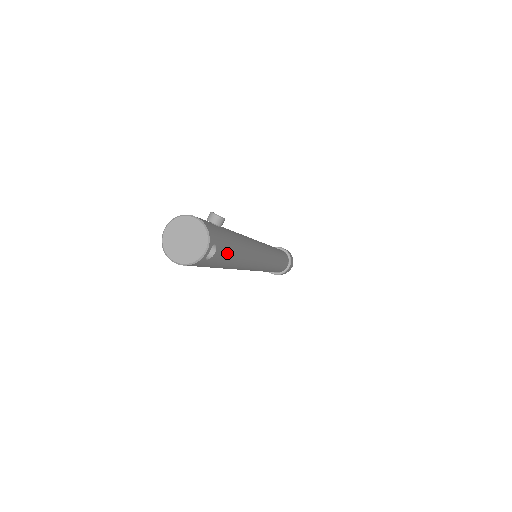
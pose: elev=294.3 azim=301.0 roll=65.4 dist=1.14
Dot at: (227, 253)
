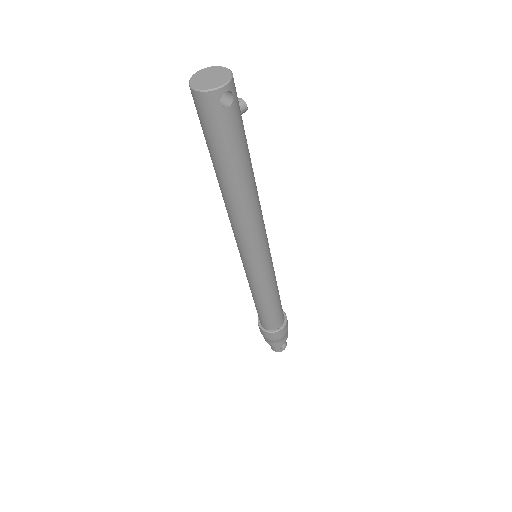
Dot at: (238, 137)
